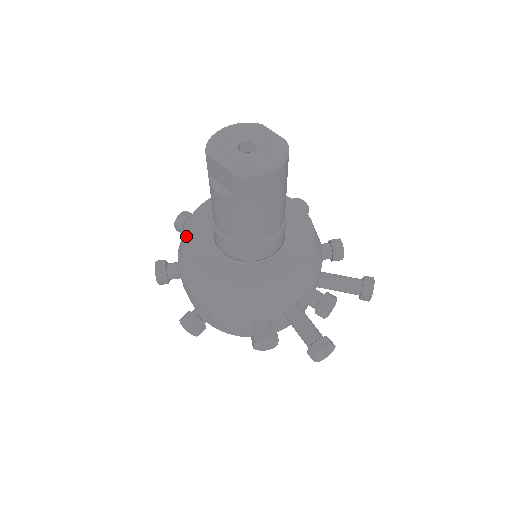
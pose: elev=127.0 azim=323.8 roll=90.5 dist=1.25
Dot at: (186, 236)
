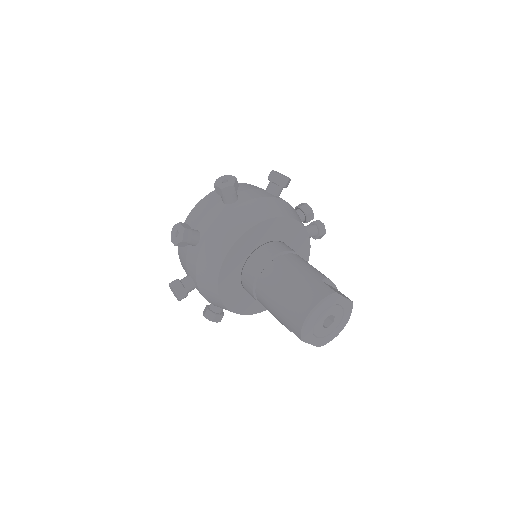
Dot at: (220, 294)
